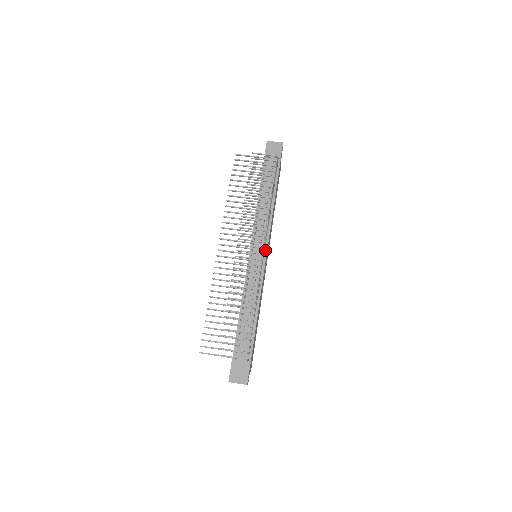
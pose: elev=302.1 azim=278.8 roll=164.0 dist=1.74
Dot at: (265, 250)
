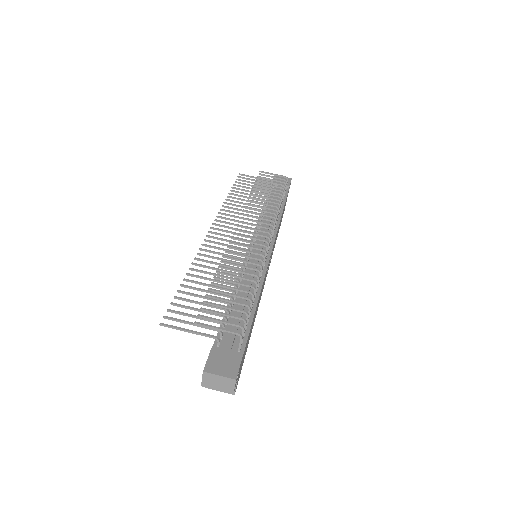
Dot at: (270, 246)
